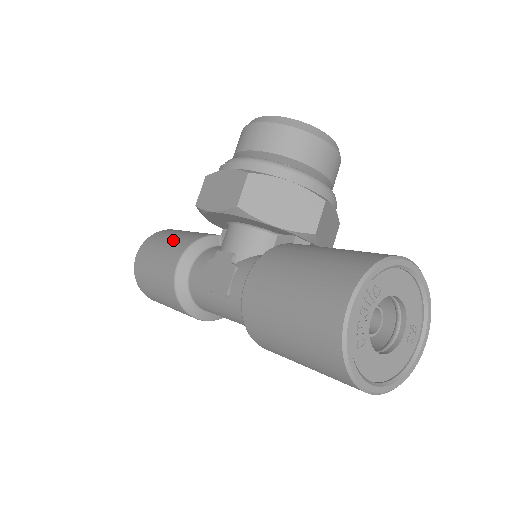
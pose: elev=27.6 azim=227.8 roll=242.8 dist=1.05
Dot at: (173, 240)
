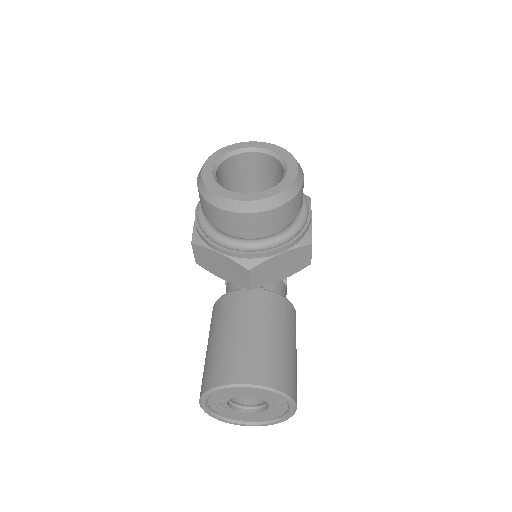
Dot at: occluded
